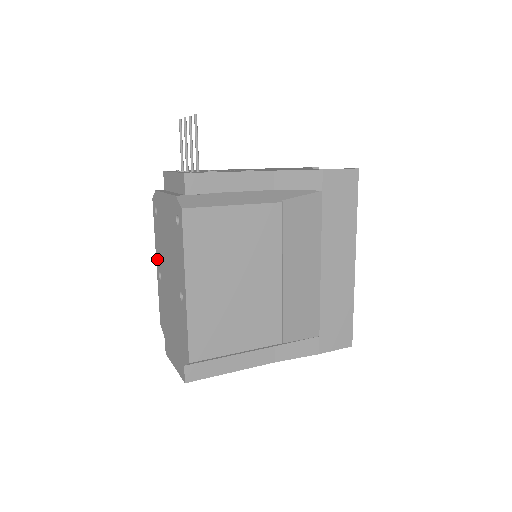
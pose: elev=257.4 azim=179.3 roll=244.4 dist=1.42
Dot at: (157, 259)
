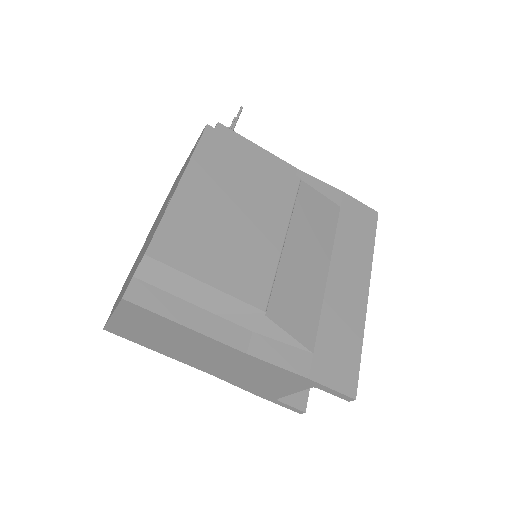
Dot at: occluded
